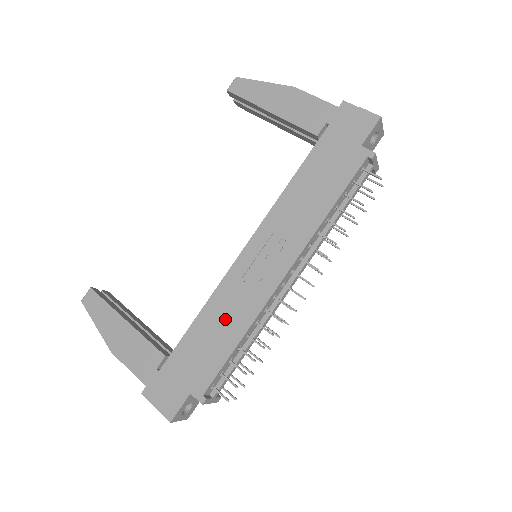
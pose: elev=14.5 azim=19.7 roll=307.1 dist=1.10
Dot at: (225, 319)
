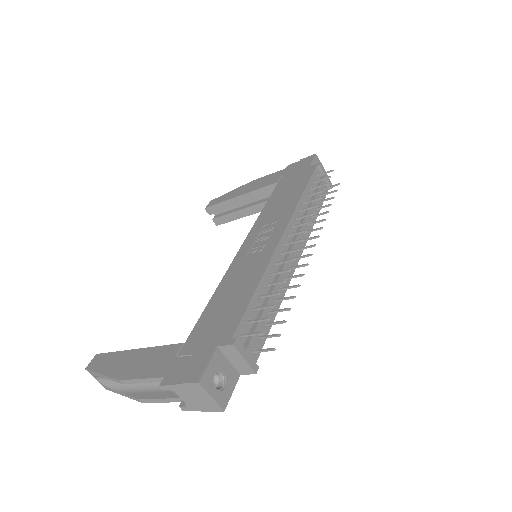
Dot at: (238, 283)
